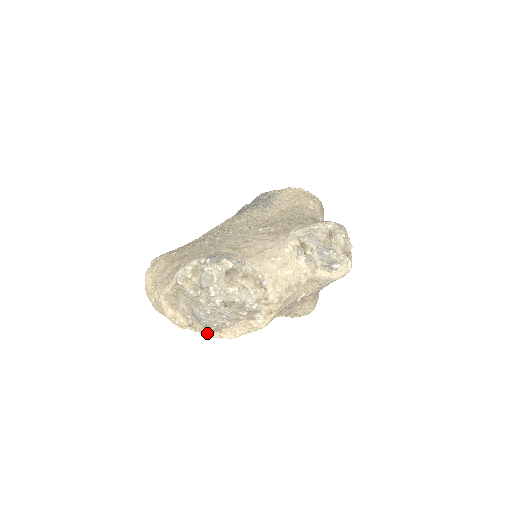
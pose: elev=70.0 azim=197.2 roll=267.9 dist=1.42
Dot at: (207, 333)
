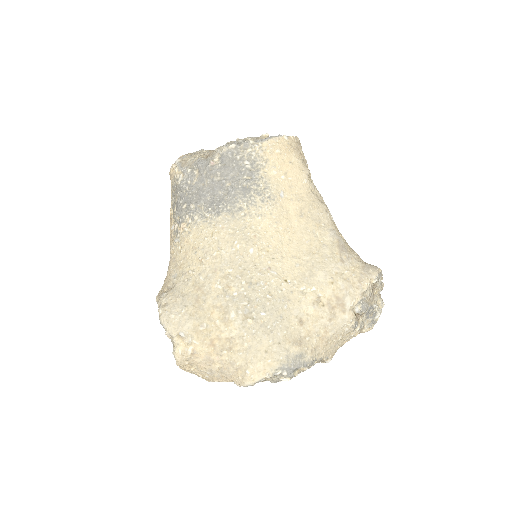
Dot at: occluded
